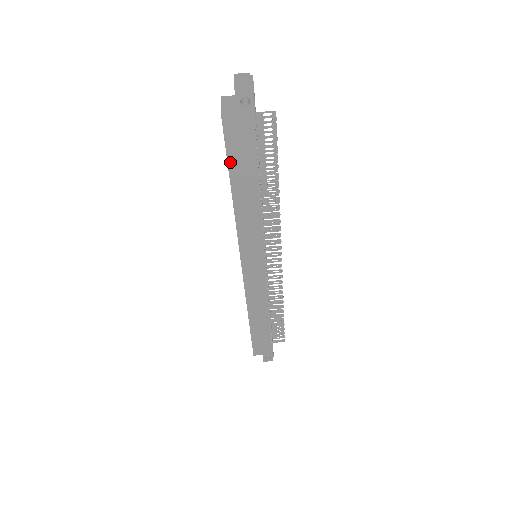
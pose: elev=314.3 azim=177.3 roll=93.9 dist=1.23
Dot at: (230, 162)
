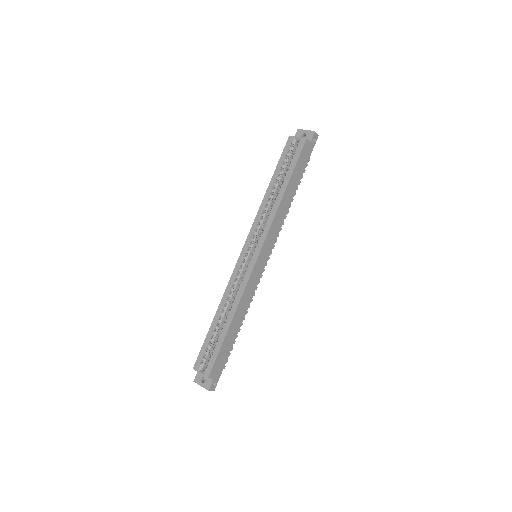
Dot at: (295, 168)
